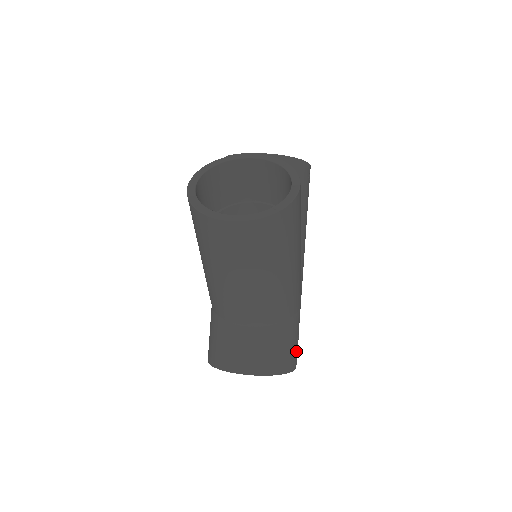
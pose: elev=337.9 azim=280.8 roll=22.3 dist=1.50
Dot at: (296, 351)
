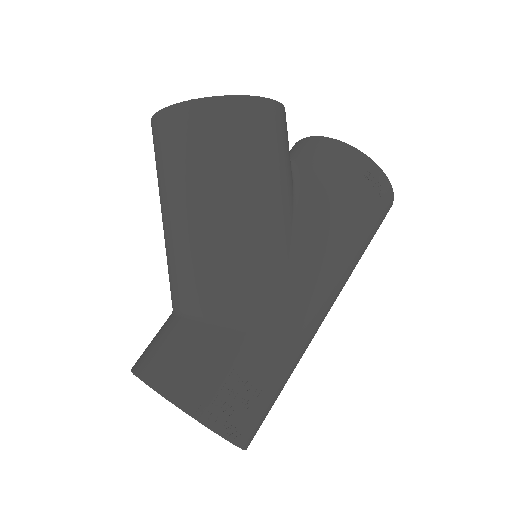
Dot at: (226, 398)
